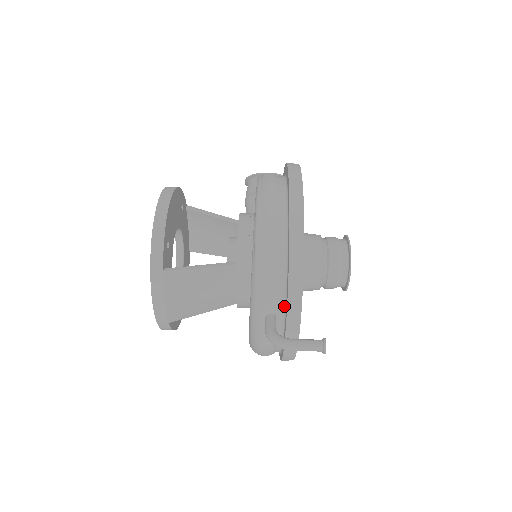
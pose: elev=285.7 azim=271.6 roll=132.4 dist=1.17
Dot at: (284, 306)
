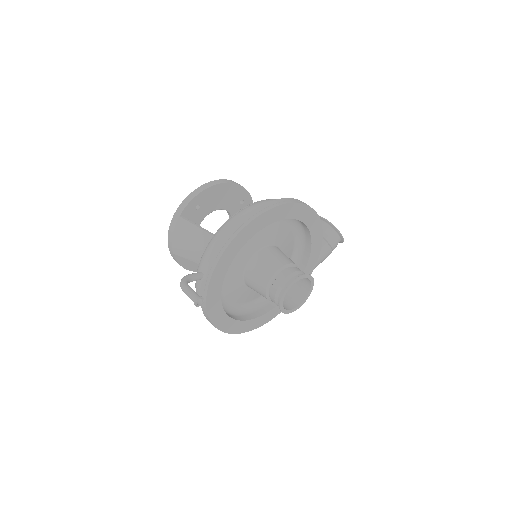
Dot at: occluded
